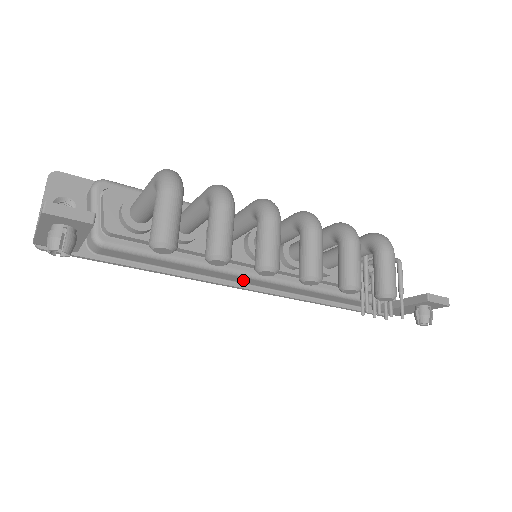
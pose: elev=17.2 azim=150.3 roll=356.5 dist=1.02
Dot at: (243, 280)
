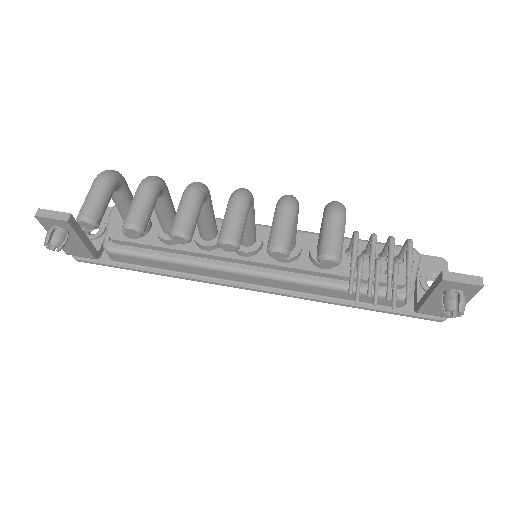
Dot at: (239, 278)
